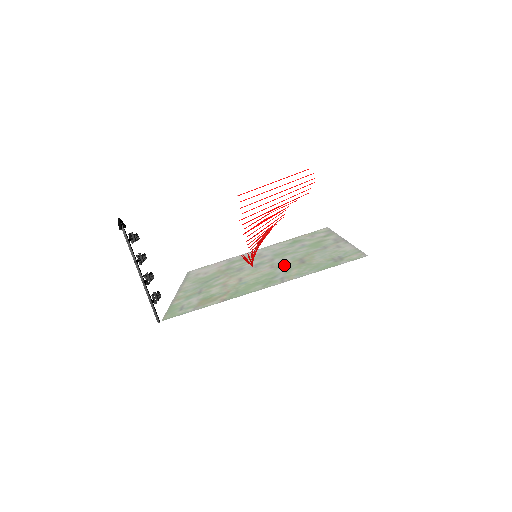
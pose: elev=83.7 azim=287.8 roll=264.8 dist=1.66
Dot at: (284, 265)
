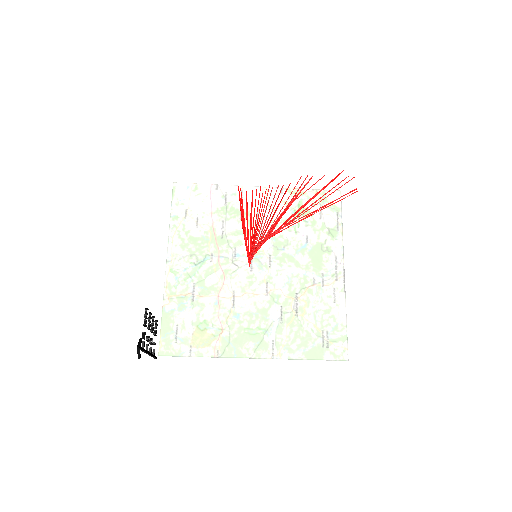
Dot at: (279, 300)
